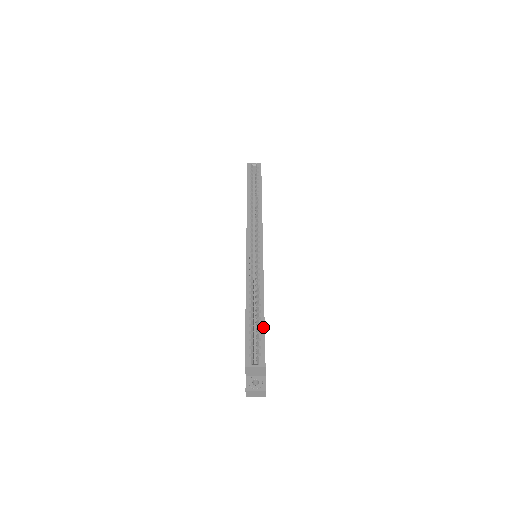
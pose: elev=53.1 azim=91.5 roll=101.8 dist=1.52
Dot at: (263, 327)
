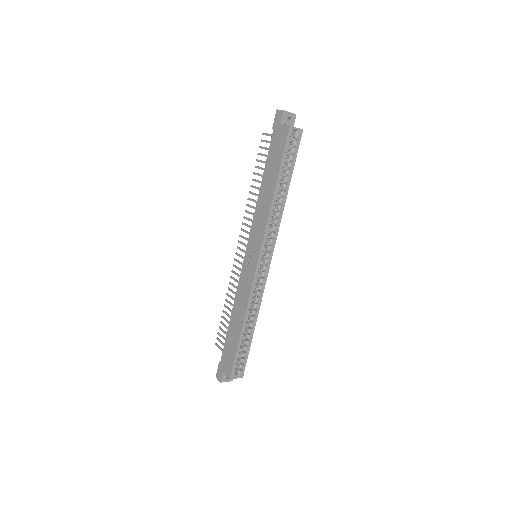
Dot at: (249, 347)
